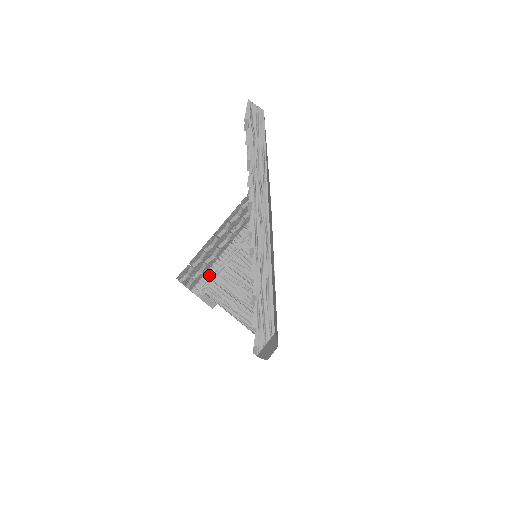
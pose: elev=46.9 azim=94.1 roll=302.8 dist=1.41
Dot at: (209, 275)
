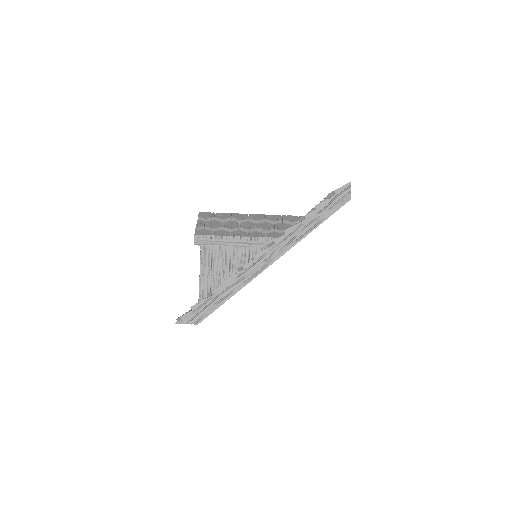
Dot at: (214, 239)
